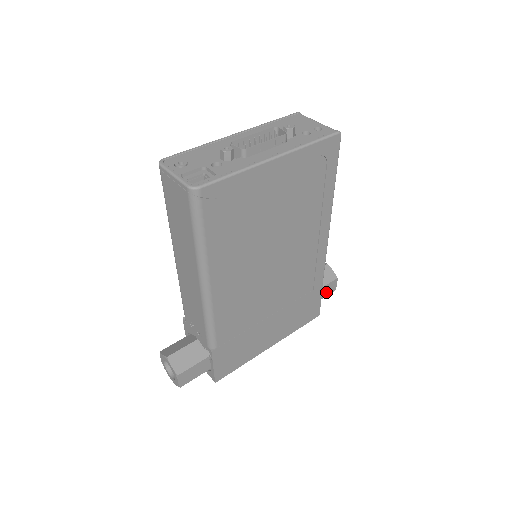
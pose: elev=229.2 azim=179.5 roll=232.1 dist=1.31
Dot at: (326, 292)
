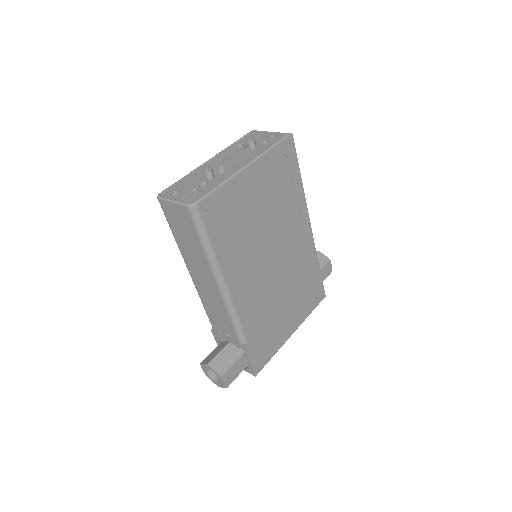
Dot at: (325, 275)
